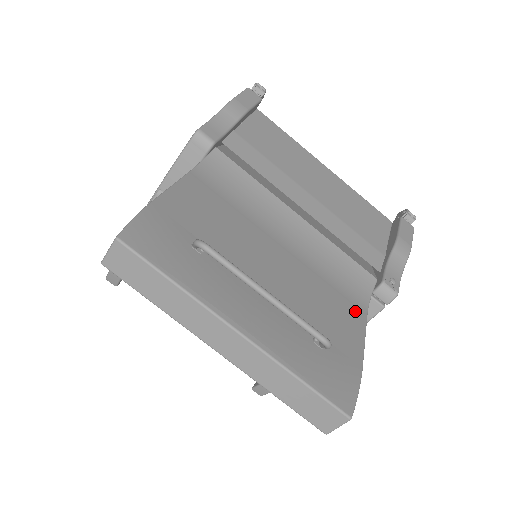
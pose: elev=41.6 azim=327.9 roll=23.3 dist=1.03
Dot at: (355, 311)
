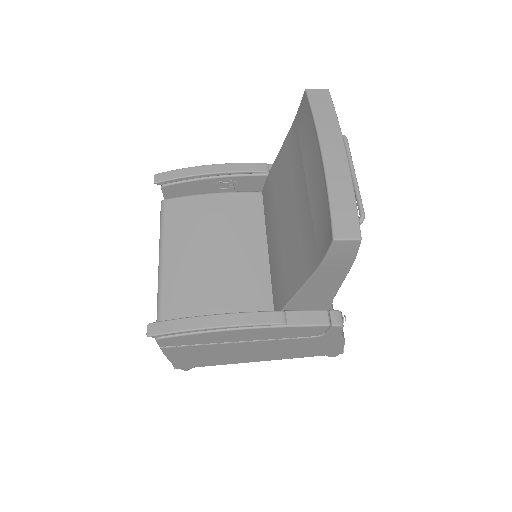
Dot at: occluded
